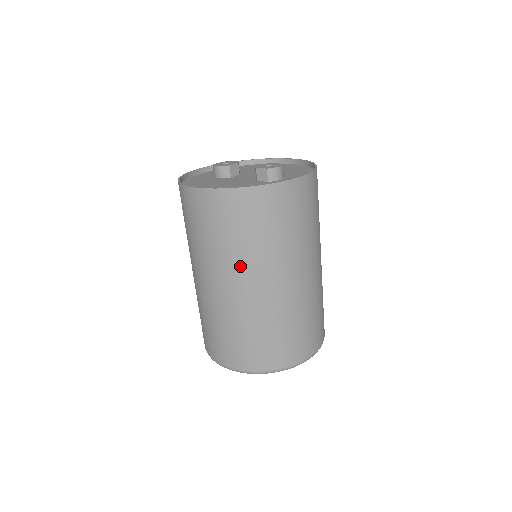
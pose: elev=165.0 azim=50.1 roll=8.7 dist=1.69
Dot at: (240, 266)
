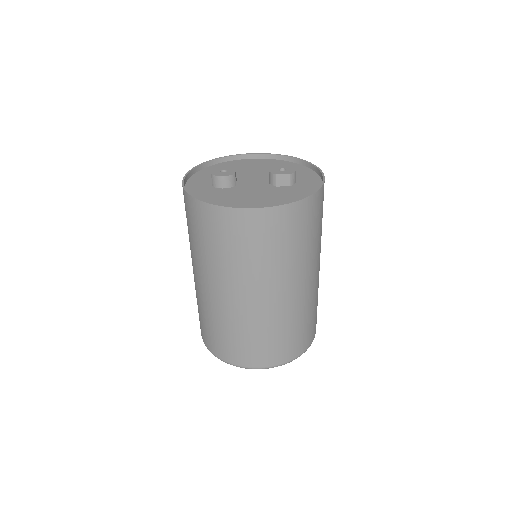
Dot at: (290, 273)
